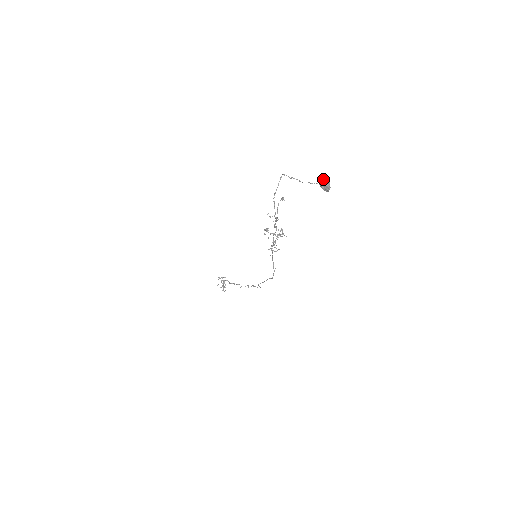
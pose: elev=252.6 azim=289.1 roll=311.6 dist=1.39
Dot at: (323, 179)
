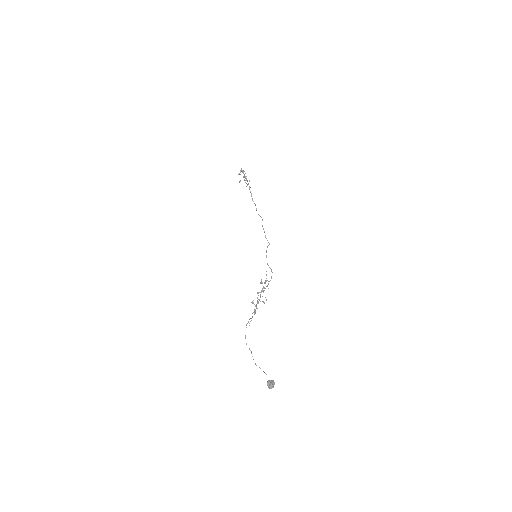
Dot at: (268, 387)
